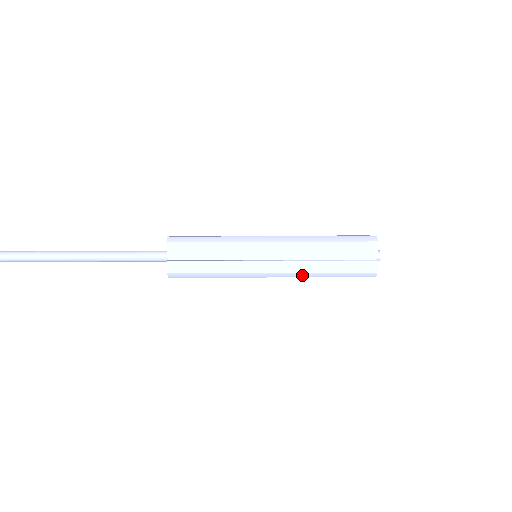
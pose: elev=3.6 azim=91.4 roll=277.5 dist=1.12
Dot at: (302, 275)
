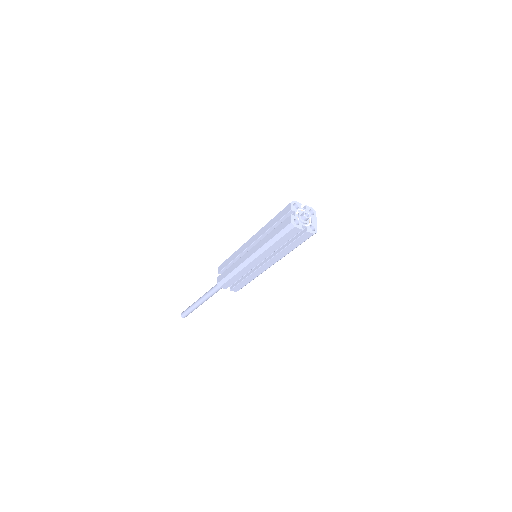
Dot at: (262, 250)
